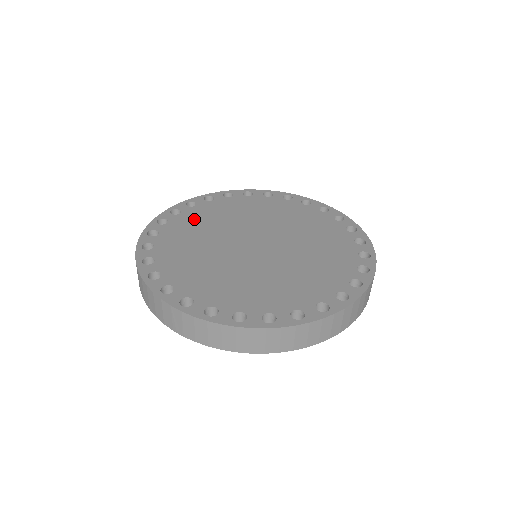
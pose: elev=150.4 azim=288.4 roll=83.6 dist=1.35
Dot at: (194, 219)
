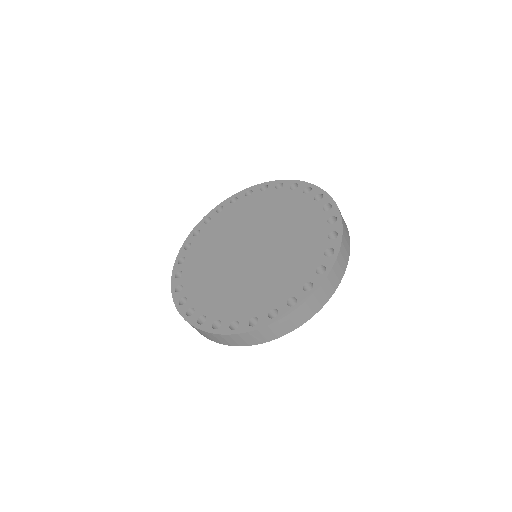
Dot at: (195, 269)
